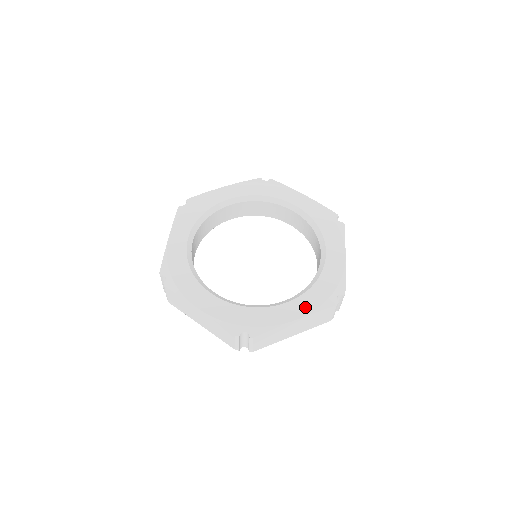
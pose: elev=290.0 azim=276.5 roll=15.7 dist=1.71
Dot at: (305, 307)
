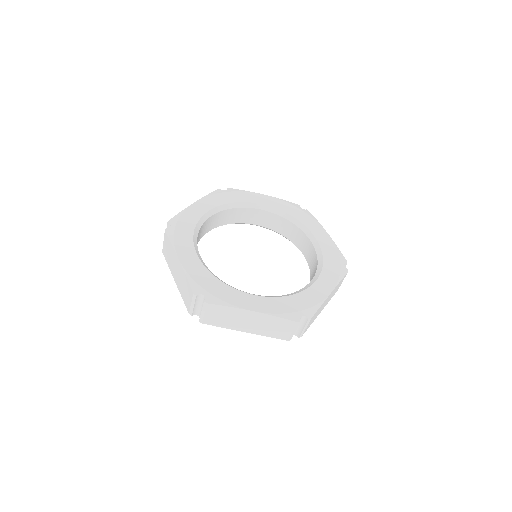
Dot at: (330, 280)
